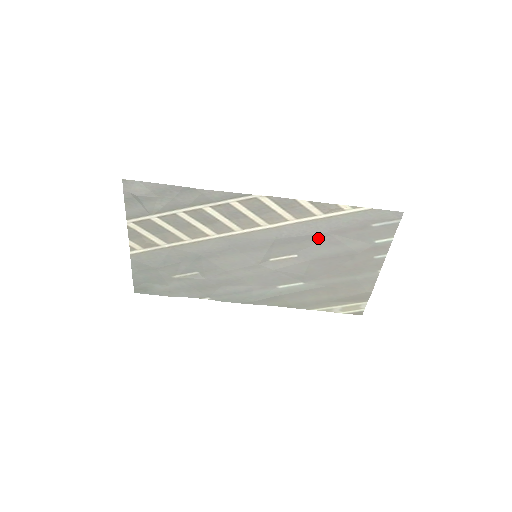
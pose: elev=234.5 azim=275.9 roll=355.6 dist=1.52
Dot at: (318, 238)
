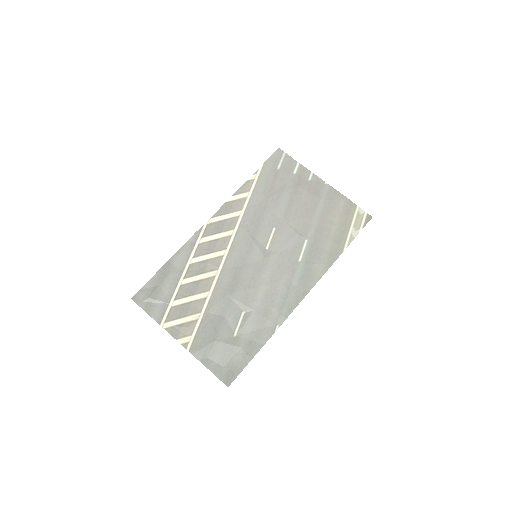
Dot at: (267, 206)
